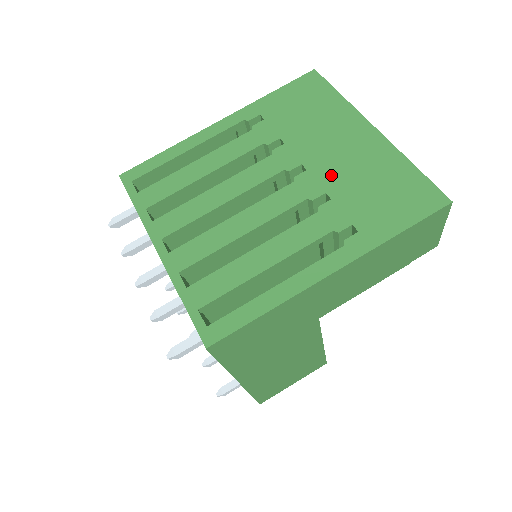
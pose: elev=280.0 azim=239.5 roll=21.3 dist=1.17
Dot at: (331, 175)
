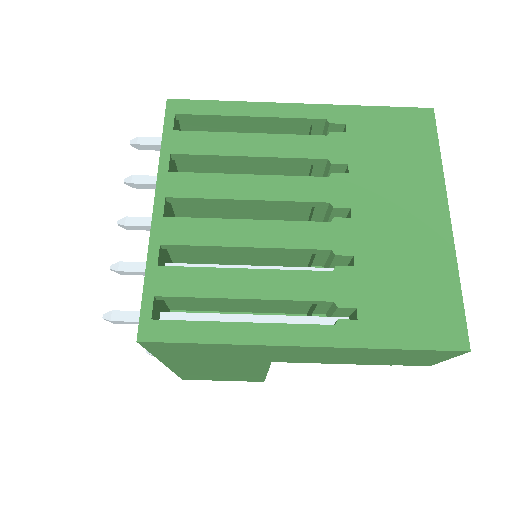
Dot at: (372, 240)
